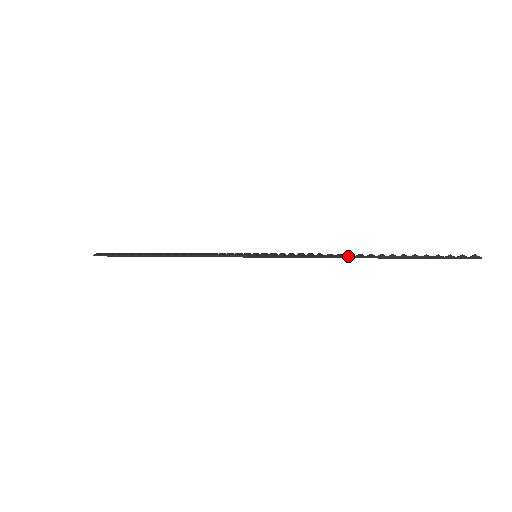
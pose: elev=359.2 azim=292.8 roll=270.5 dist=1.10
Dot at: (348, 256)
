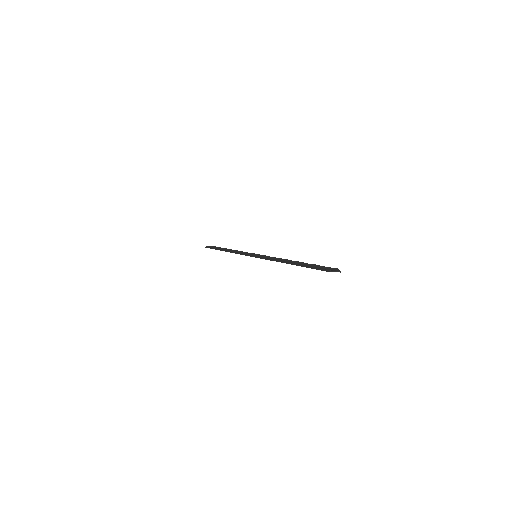
Dot at: (282, 261)
